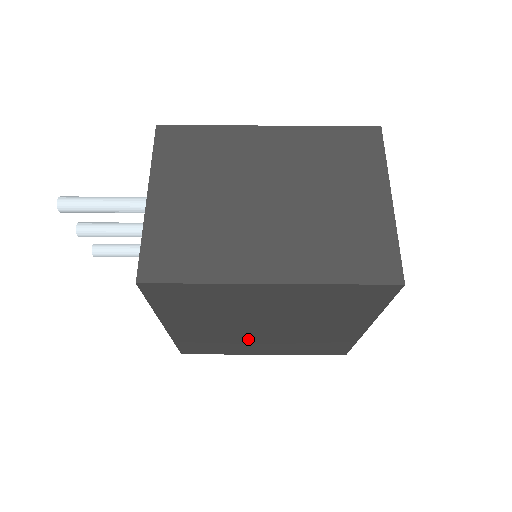
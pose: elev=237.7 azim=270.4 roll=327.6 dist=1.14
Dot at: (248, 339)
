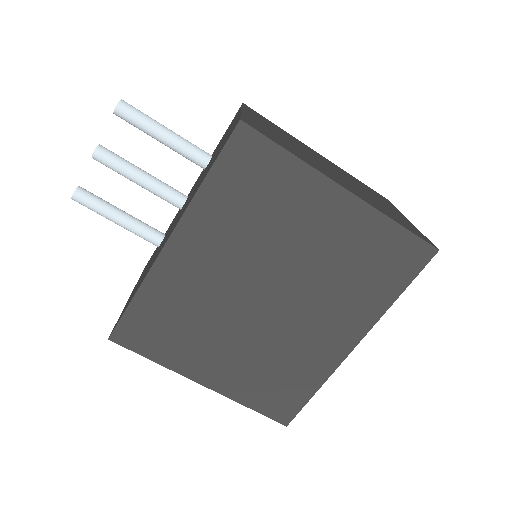
Dot at: (224, 323)
